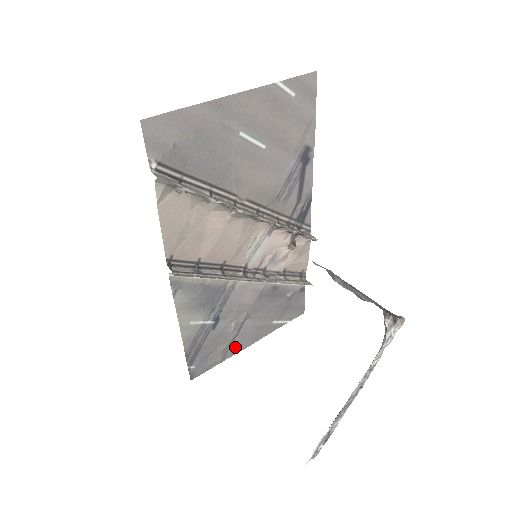
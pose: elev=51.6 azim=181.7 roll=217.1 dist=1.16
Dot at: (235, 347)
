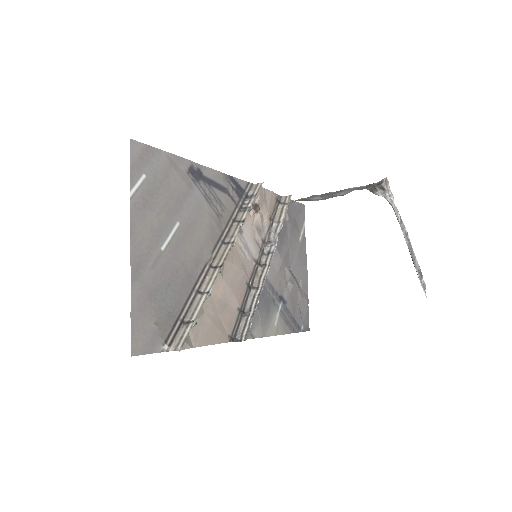
Dot at: (303, 284)
